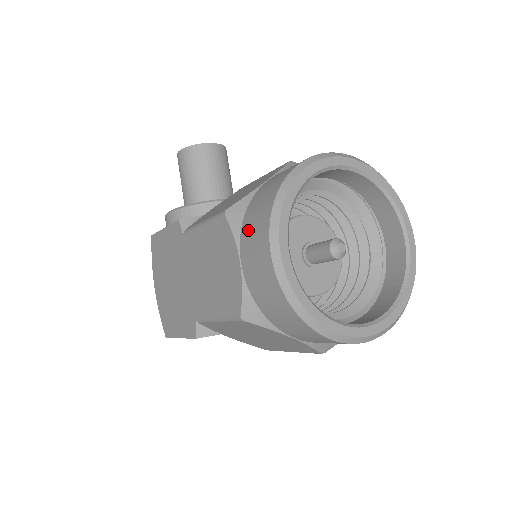
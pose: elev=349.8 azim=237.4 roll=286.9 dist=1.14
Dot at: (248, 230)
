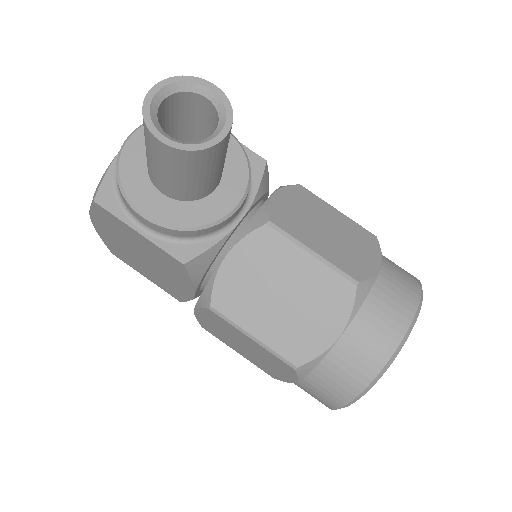
Dot at: (316, 386)
